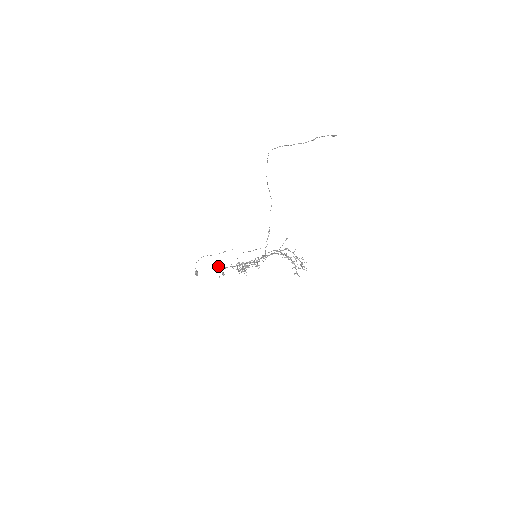
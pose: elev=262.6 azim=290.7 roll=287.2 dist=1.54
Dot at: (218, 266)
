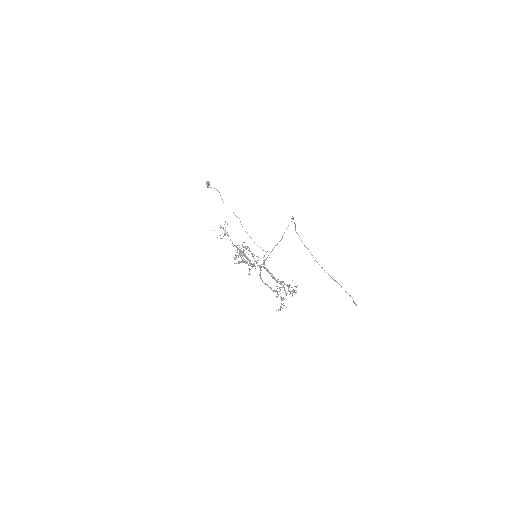
Dot at: occluded
